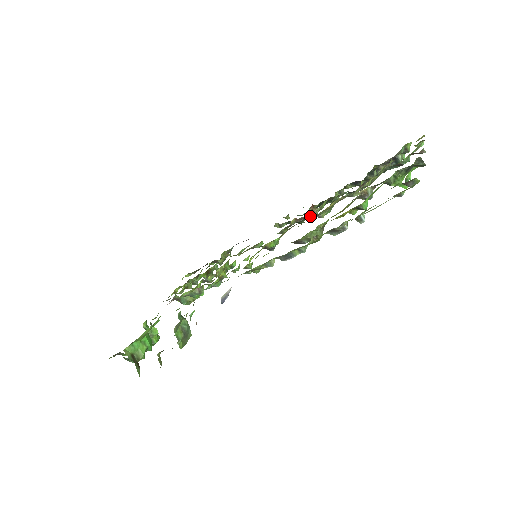
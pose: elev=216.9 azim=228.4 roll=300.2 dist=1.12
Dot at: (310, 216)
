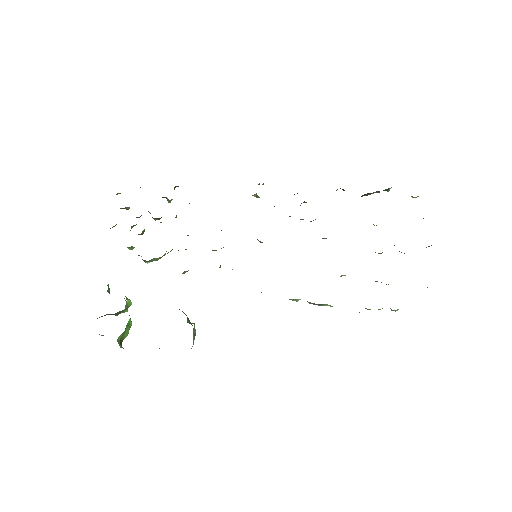
Dot at: occluded
